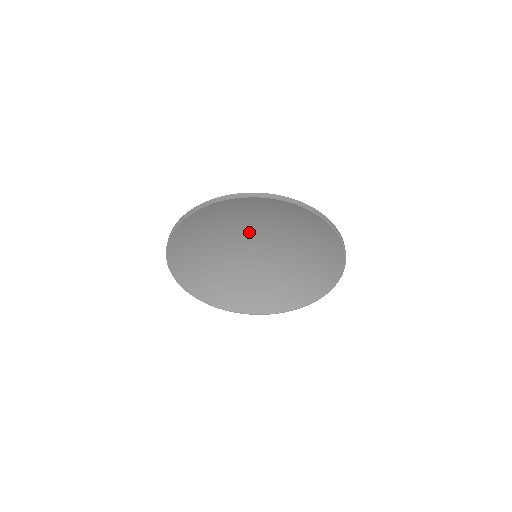
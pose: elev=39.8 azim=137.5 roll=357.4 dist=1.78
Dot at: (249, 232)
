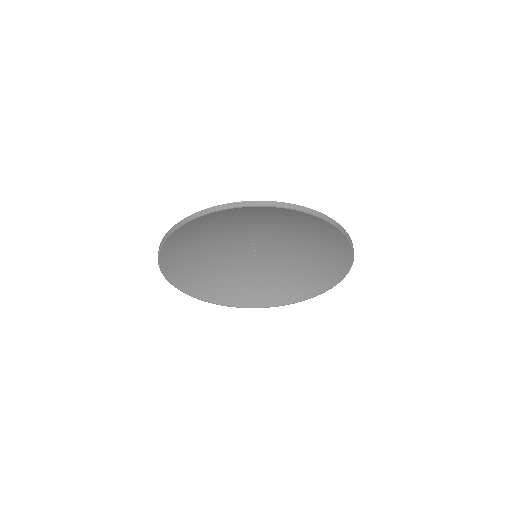
Dot at: (271, 235)
